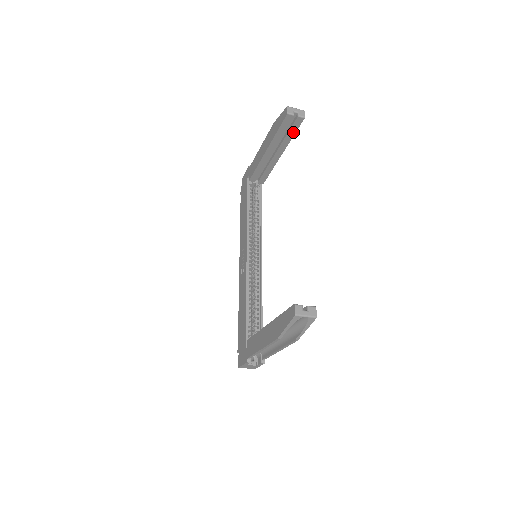
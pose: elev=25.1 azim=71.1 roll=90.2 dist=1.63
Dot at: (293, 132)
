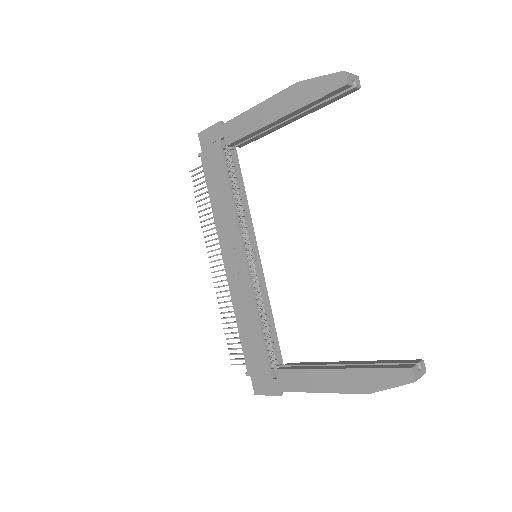
Dot at: (331, 101)
